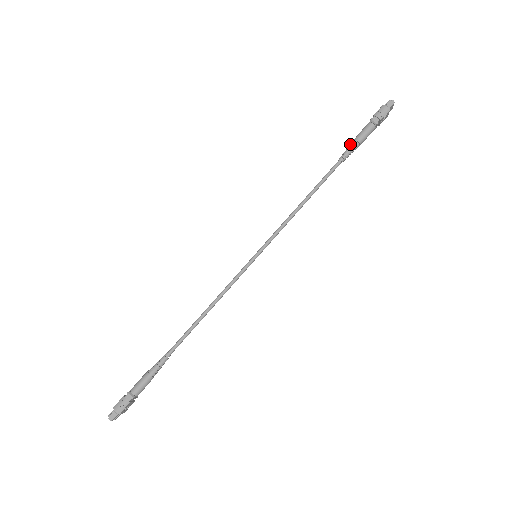
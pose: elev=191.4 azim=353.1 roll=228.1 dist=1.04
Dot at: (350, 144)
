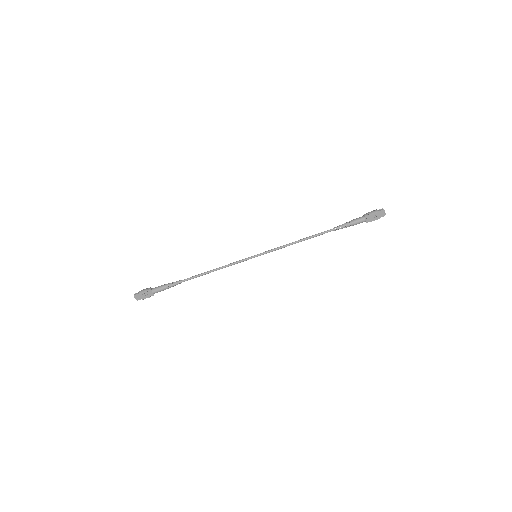
Dot at: (345, 223)
